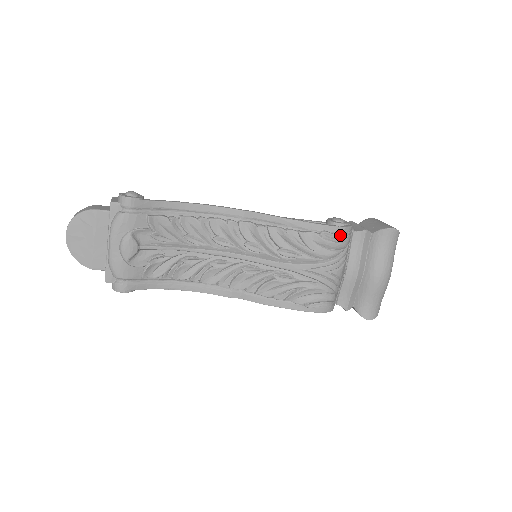
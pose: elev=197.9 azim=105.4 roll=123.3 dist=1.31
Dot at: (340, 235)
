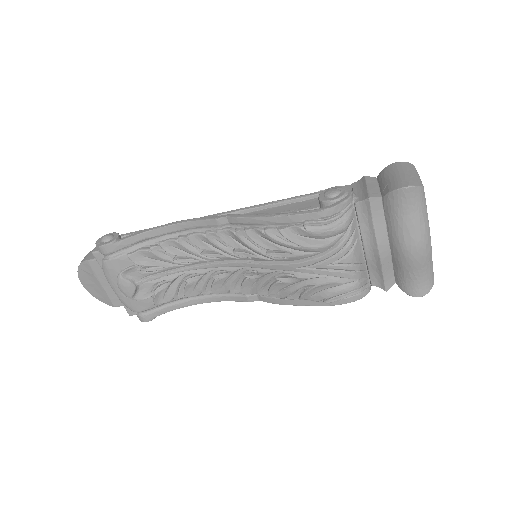
Dot at: (330, 219)
